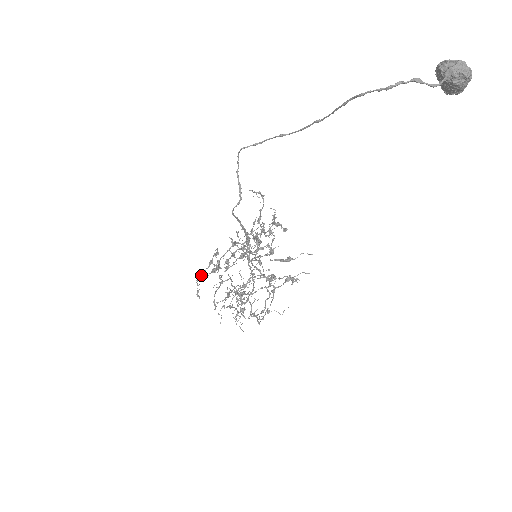
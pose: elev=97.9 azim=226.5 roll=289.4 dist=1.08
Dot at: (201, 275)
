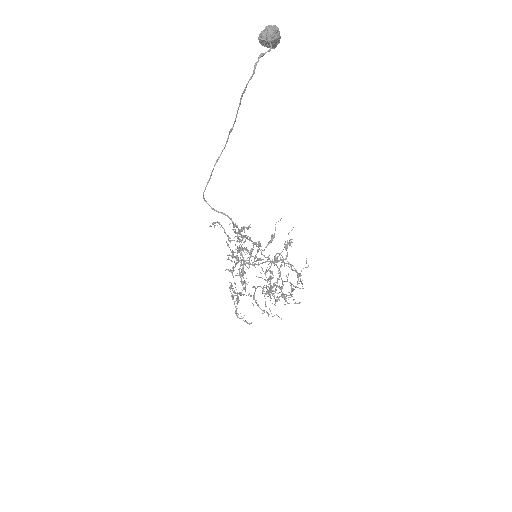
Dot at: (236, 311)
